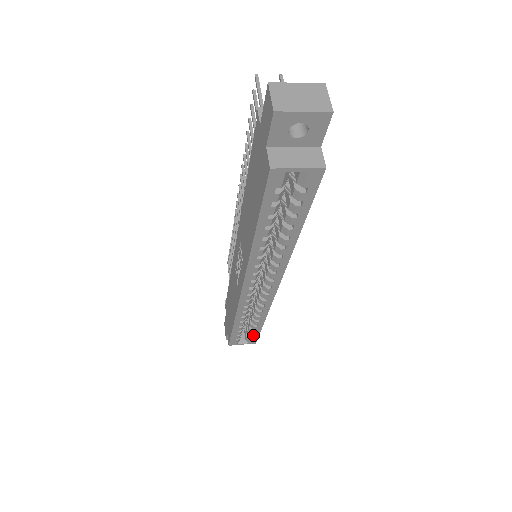
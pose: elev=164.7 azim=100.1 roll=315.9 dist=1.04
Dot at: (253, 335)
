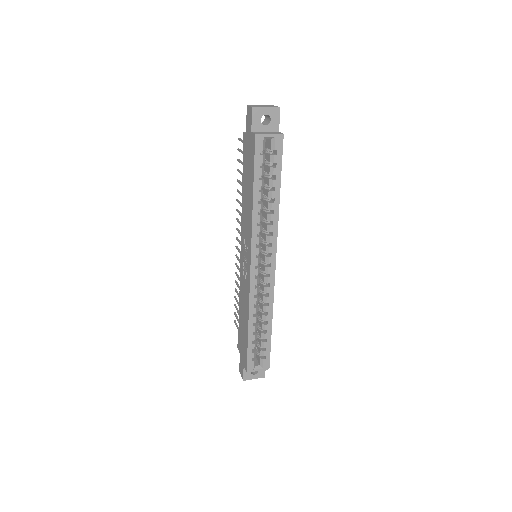
Dot at: (265, 351)
